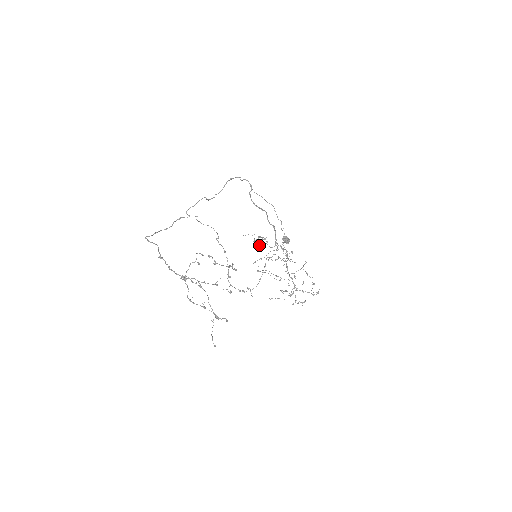
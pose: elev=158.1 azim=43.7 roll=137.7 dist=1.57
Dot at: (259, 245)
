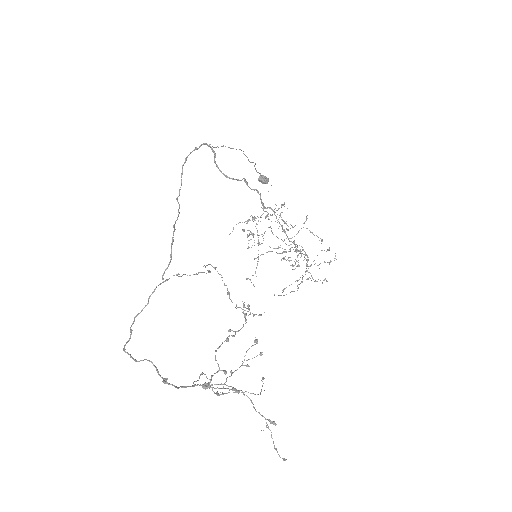
Dot at: (252, 234)
